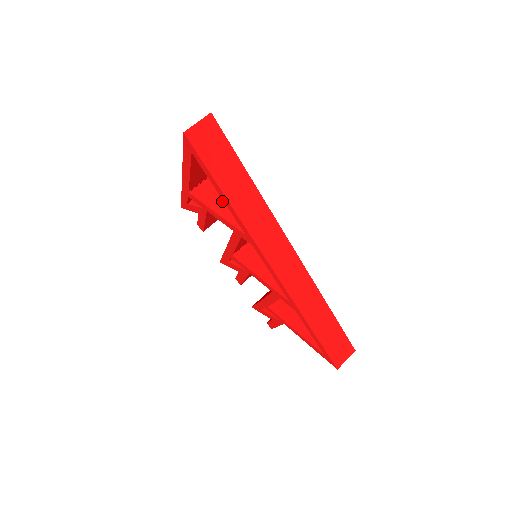
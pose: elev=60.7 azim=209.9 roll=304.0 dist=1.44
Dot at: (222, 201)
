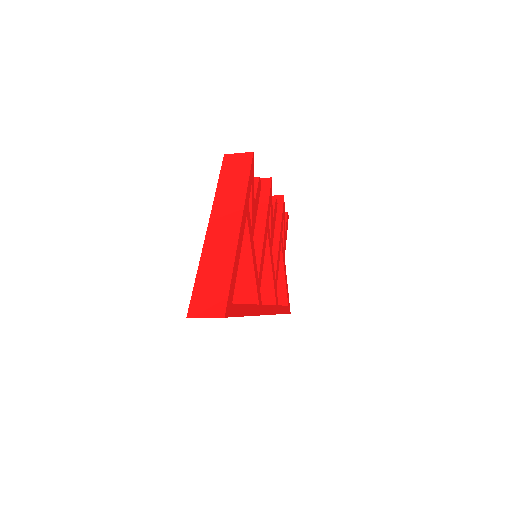
Dot at: occluded
